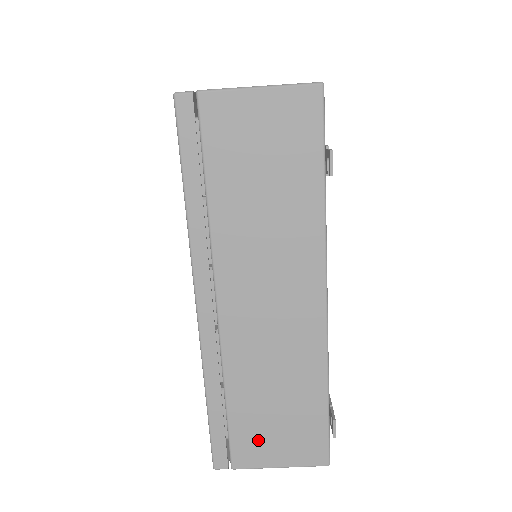
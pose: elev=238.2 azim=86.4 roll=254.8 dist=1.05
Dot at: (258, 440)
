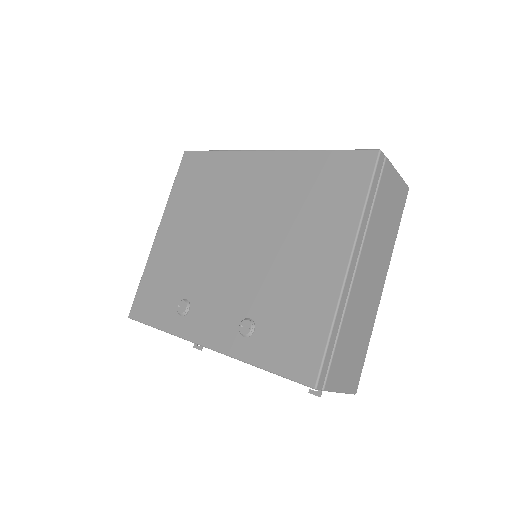
Dot at: occluded
